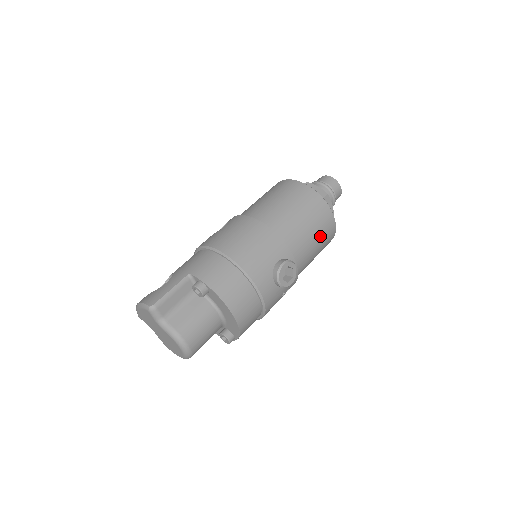
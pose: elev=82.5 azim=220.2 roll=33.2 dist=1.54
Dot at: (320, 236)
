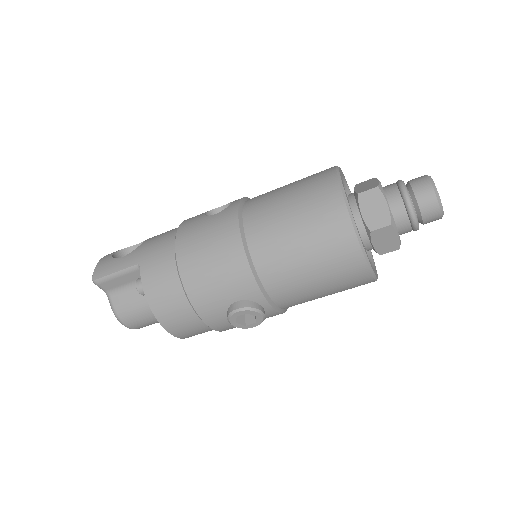
Dot at: (332, 285)
